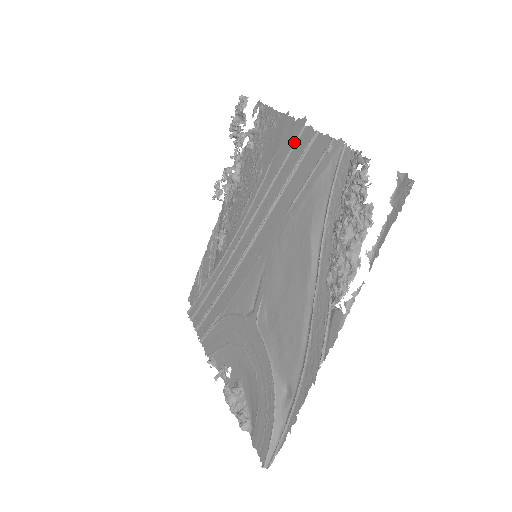
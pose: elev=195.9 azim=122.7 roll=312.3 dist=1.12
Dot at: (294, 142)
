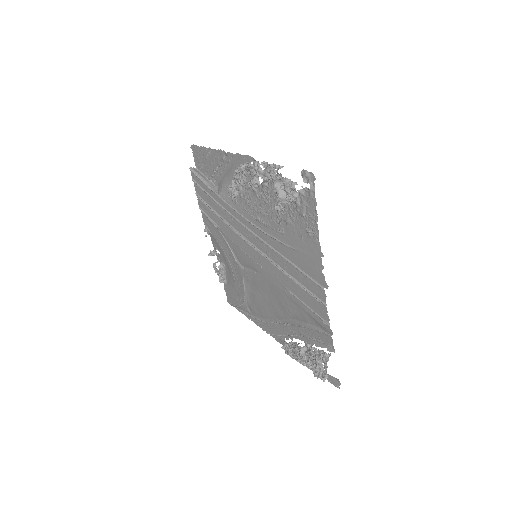
Dot at: (311, 280)
